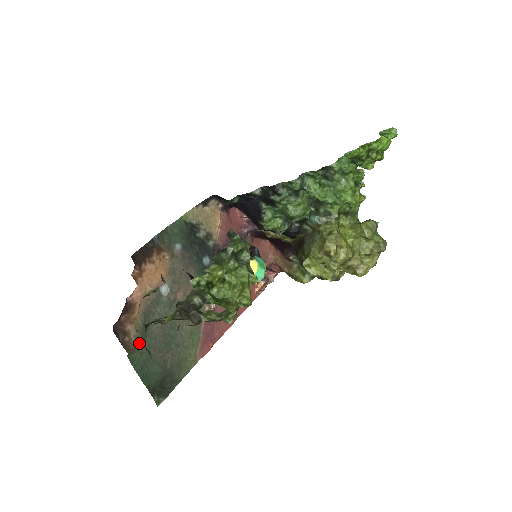
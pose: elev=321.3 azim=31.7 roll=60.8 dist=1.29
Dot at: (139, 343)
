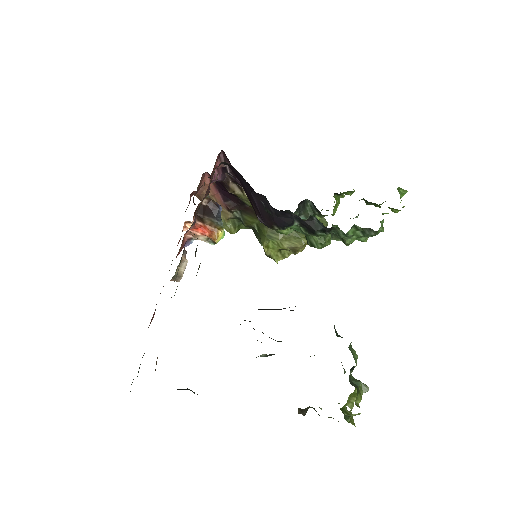
Dot at: occluded
